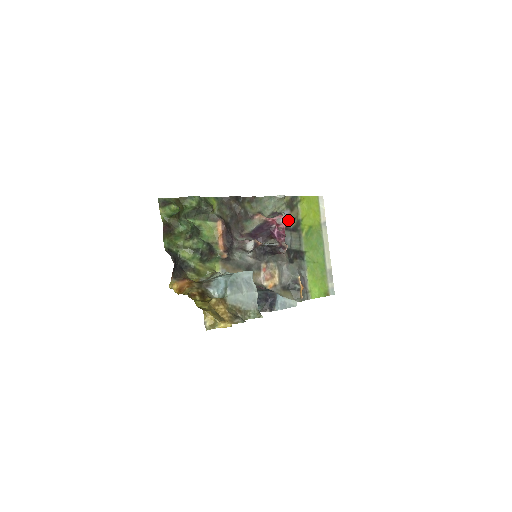
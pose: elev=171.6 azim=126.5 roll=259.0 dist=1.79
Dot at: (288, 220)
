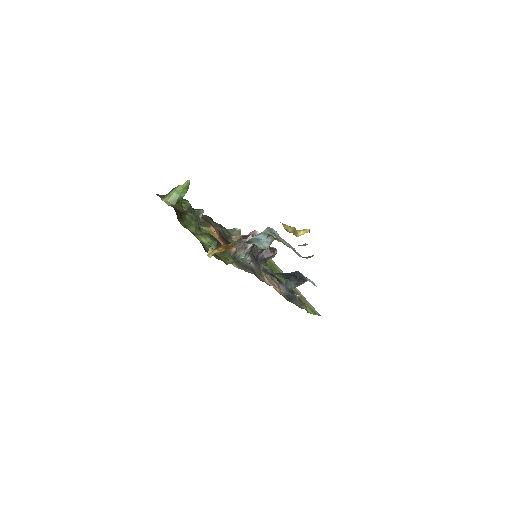
Dot at: occluded
